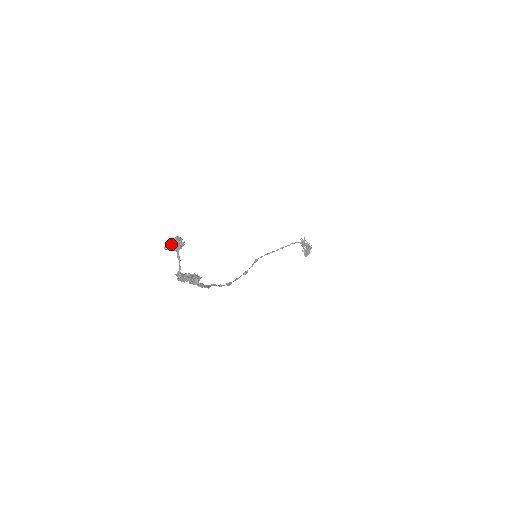
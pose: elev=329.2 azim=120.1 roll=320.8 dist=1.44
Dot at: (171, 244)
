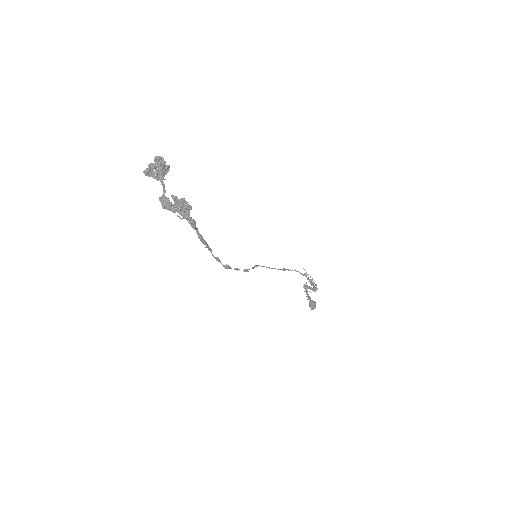
Dot at: (152, 166)
